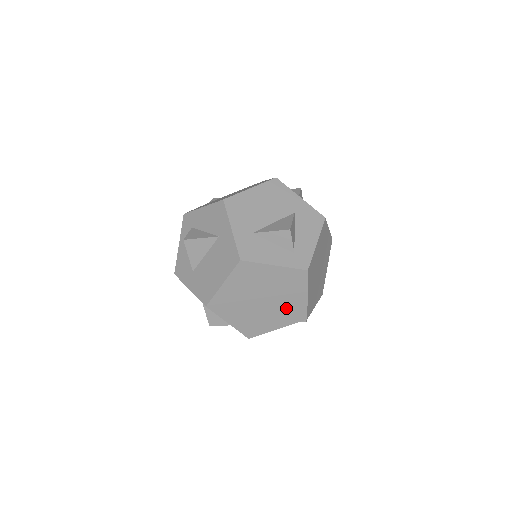
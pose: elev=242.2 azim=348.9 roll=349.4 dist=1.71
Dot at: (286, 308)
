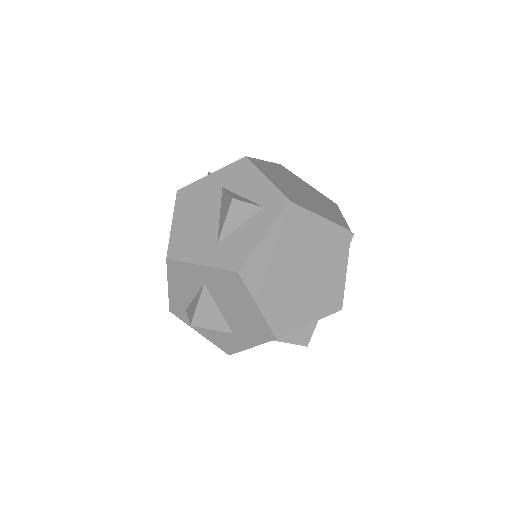
Dot at: (325, 249)
